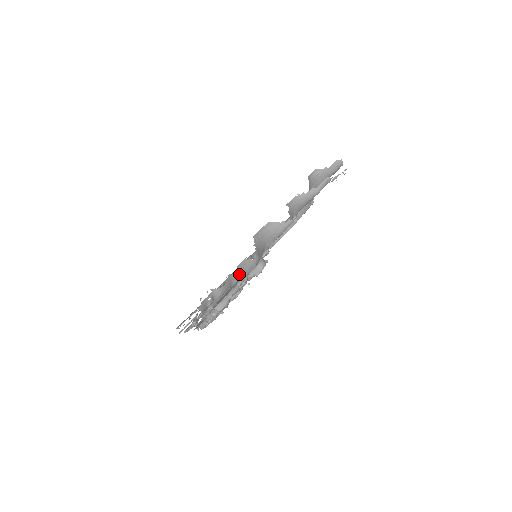
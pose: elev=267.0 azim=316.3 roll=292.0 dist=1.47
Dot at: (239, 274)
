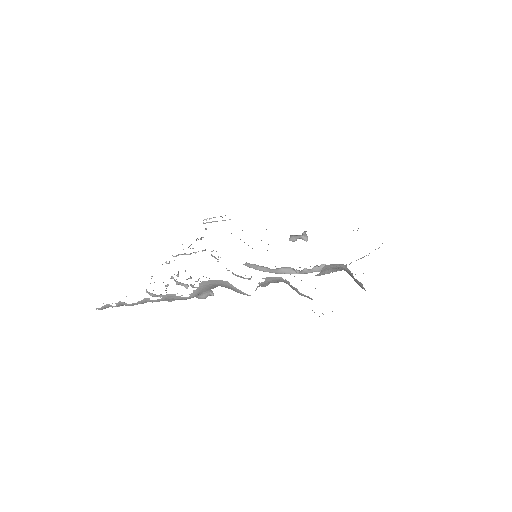
Dot at: (160, 300)
